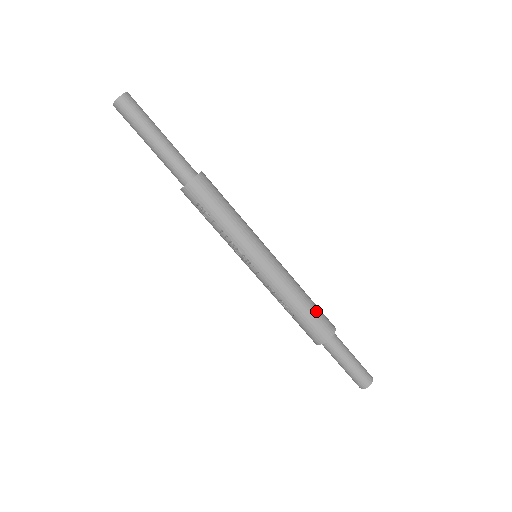
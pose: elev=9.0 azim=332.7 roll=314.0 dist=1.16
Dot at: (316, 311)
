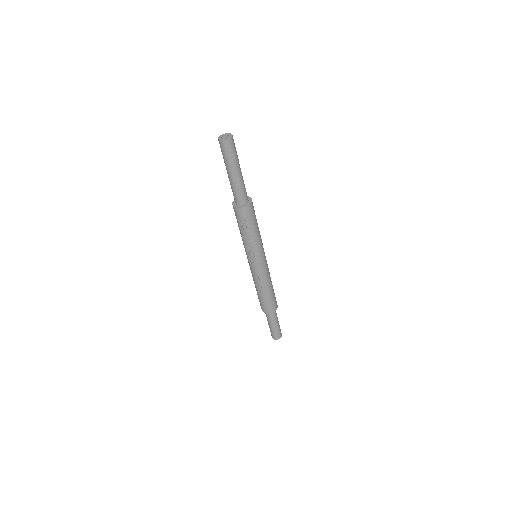
Dot at: (274, 294)
